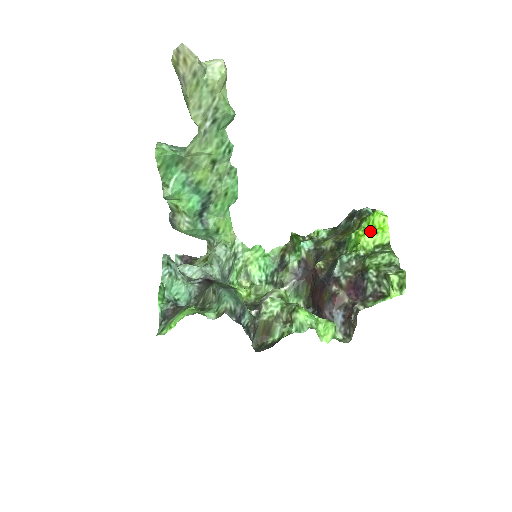
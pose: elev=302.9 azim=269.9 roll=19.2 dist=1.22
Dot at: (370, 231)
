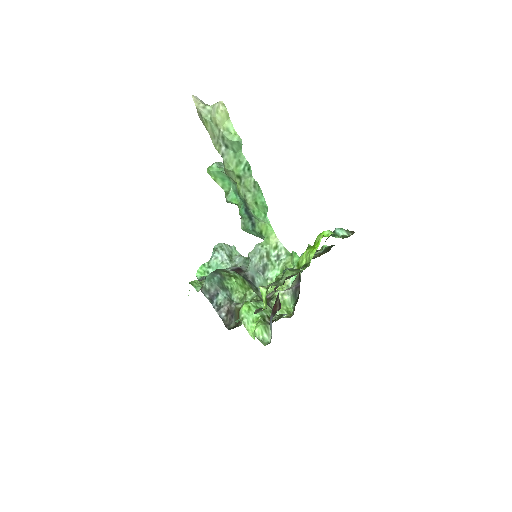
Dot at: (308, 249)
